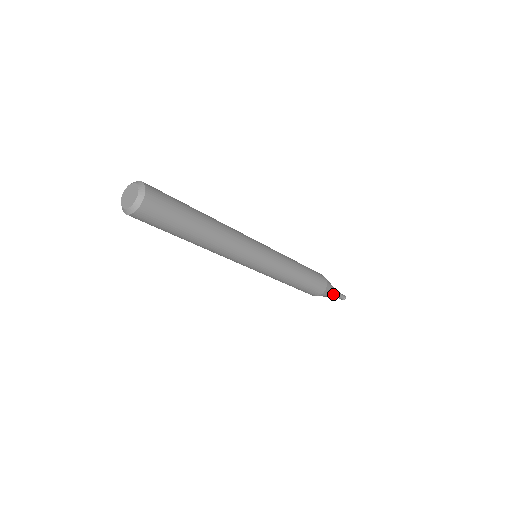
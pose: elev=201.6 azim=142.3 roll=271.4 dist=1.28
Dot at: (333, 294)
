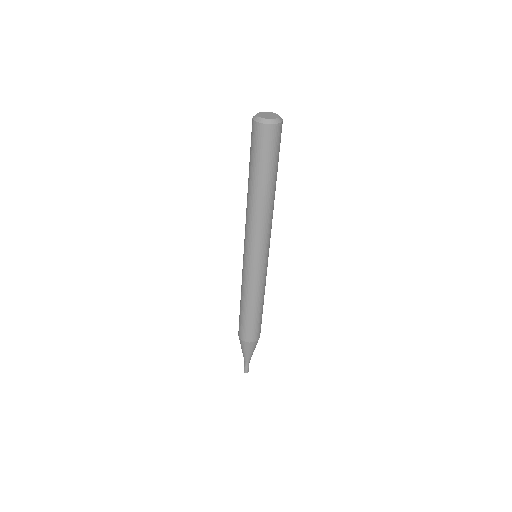
Dot at: occluded
